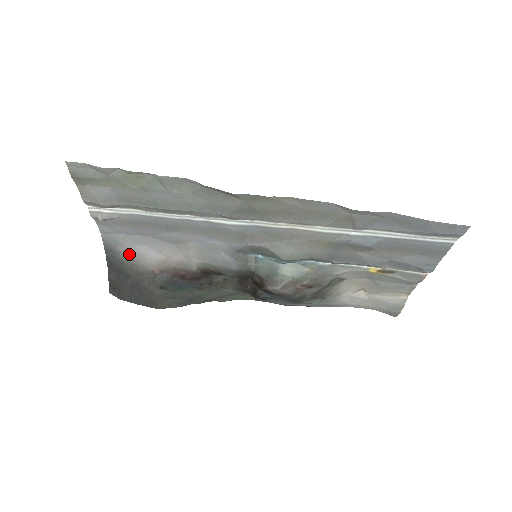
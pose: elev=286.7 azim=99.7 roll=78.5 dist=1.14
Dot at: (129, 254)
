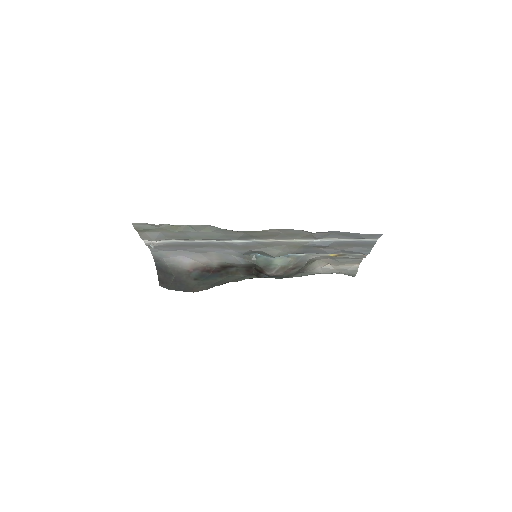
Dot at: (171, 262)
